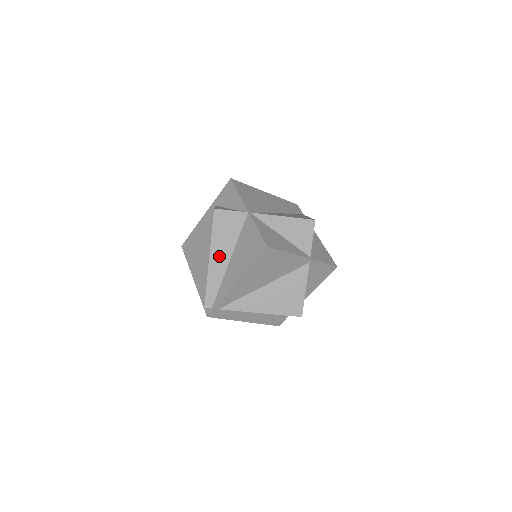
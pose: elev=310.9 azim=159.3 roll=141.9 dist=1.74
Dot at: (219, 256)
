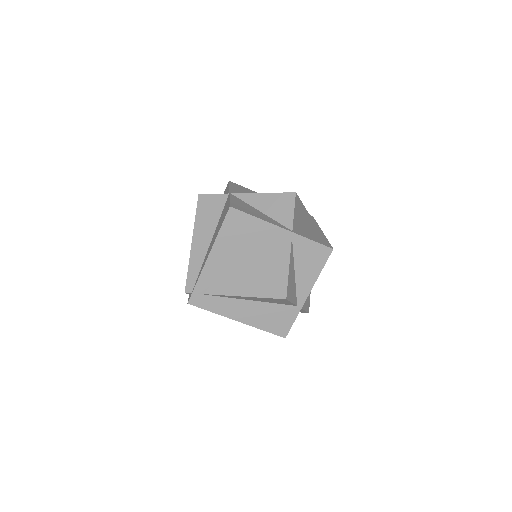
Dot at: (201, 238)
